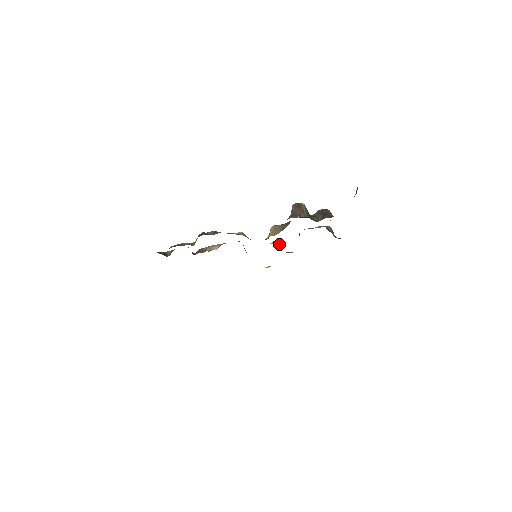
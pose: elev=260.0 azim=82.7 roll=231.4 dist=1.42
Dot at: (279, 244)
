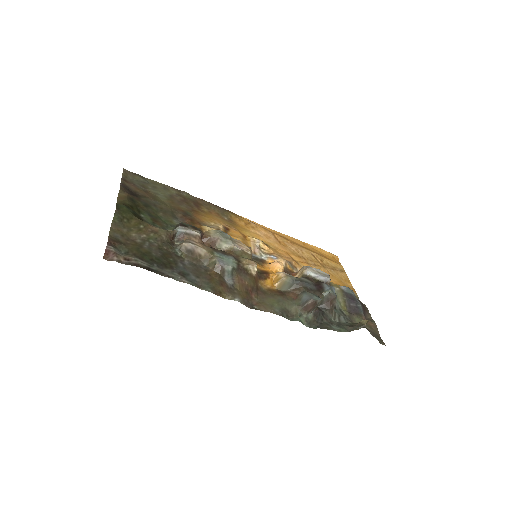
Dot at: occluded
